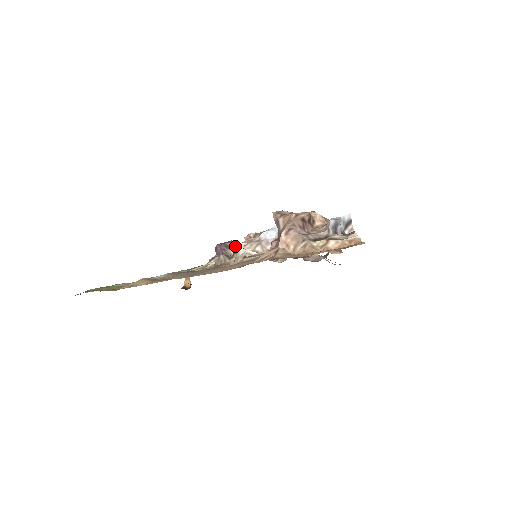
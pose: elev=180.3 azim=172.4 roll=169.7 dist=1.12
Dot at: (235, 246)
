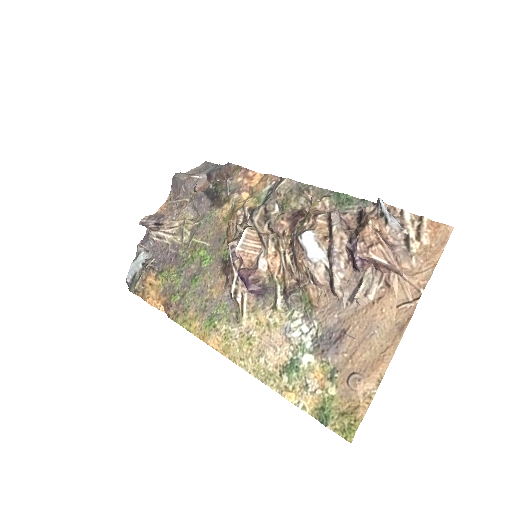
Dot at: (257, 273)
